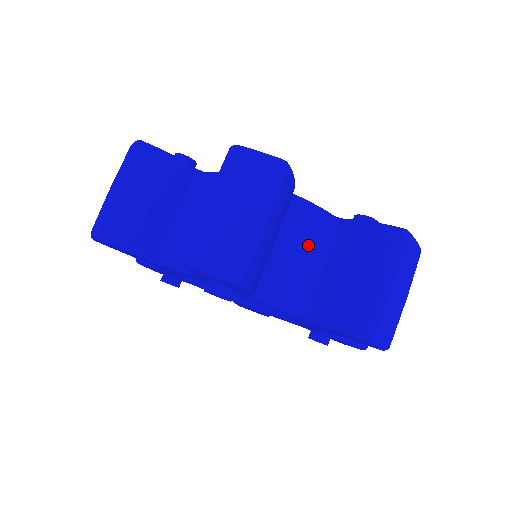
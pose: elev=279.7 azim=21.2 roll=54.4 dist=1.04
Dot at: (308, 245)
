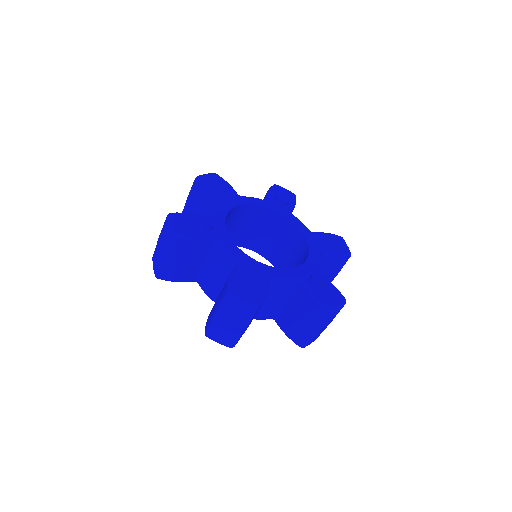
Dot at: (278, 297)
